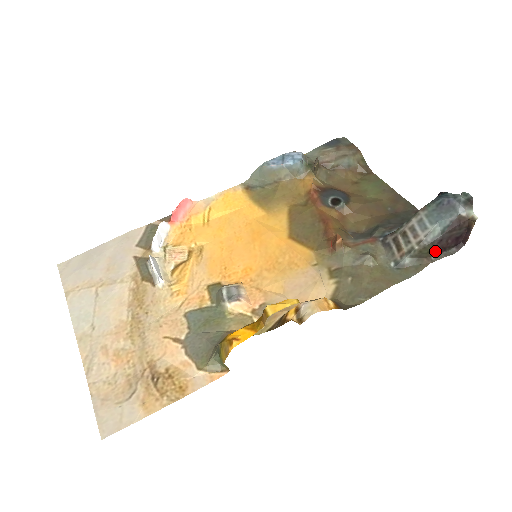
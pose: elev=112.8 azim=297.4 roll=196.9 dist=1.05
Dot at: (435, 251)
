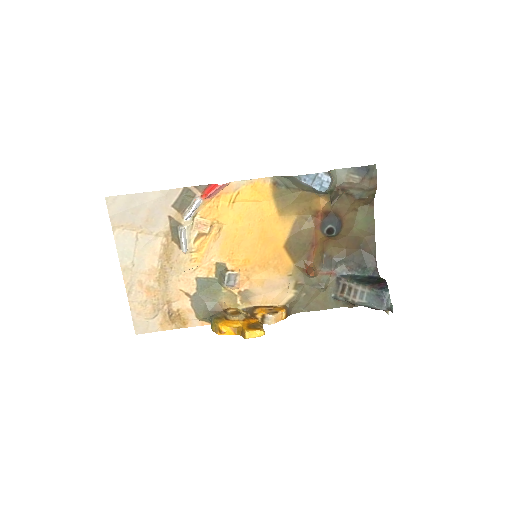
Dot at: occluded
